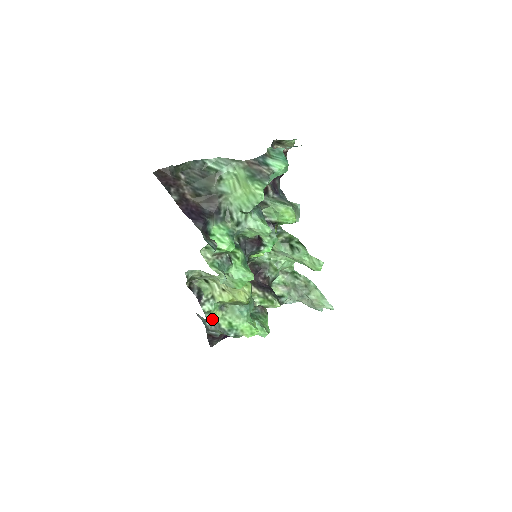
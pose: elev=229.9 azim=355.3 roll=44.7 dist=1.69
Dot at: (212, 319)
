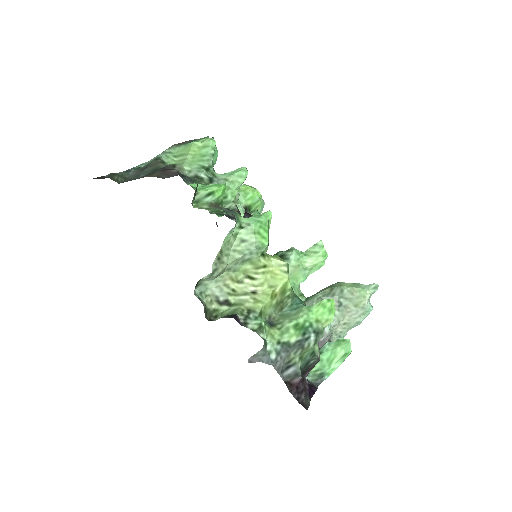
Dot at: (272, 343)
